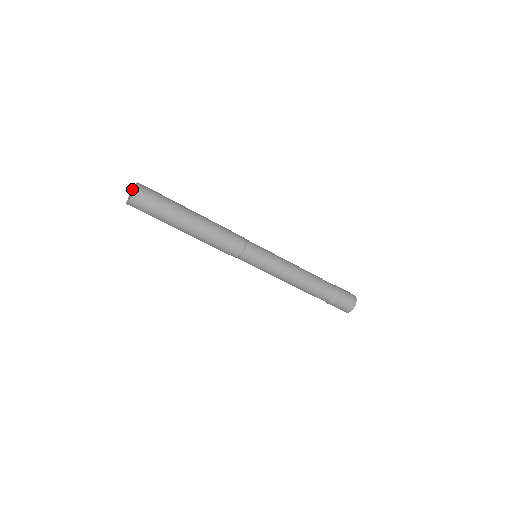
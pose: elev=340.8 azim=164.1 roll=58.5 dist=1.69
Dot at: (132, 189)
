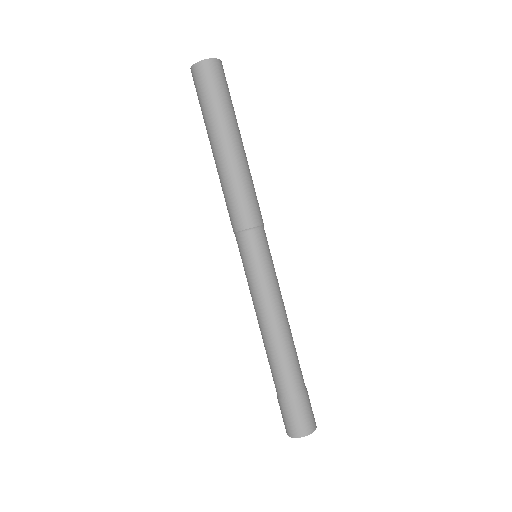
Dot at: occluded
